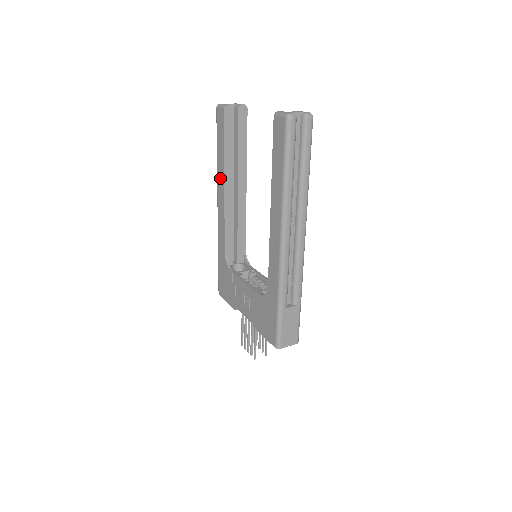
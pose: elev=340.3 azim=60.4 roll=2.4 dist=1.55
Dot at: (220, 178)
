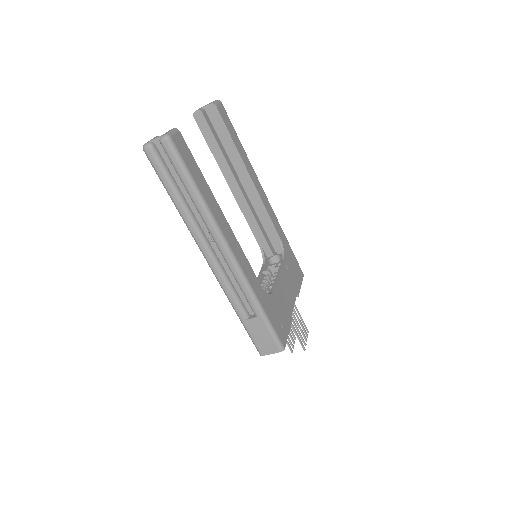
Dot at: occluded
